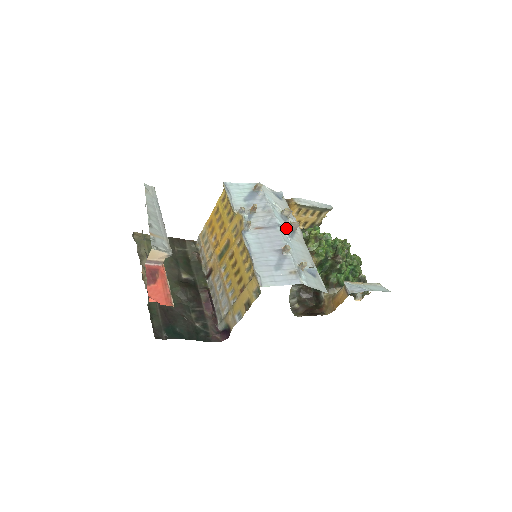
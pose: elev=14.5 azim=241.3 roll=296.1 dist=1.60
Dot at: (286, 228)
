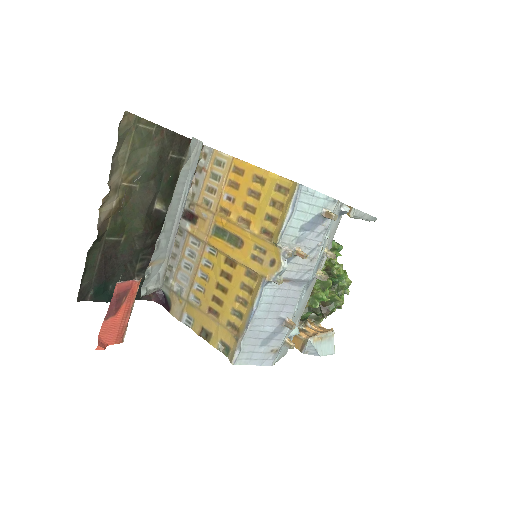
Dot at: occluded
